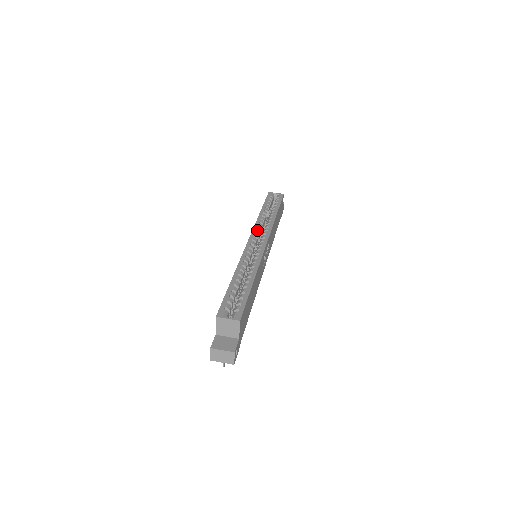
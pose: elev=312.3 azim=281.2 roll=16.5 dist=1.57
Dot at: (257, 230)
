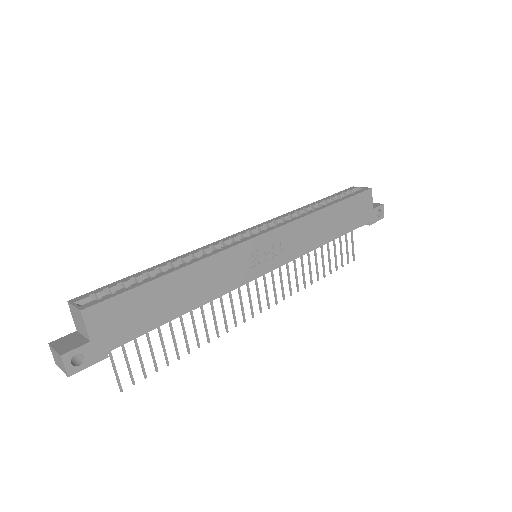
Dot at: (271, 221)
